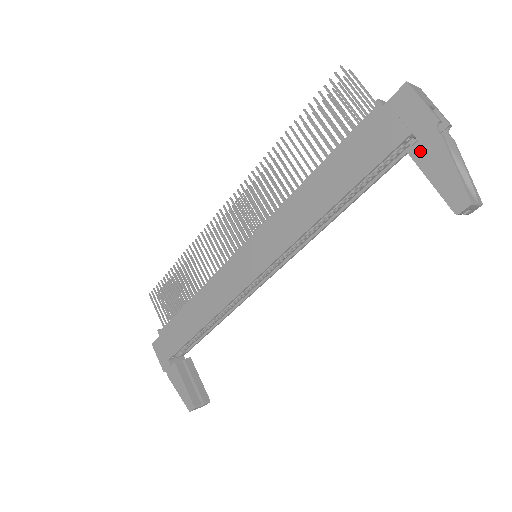
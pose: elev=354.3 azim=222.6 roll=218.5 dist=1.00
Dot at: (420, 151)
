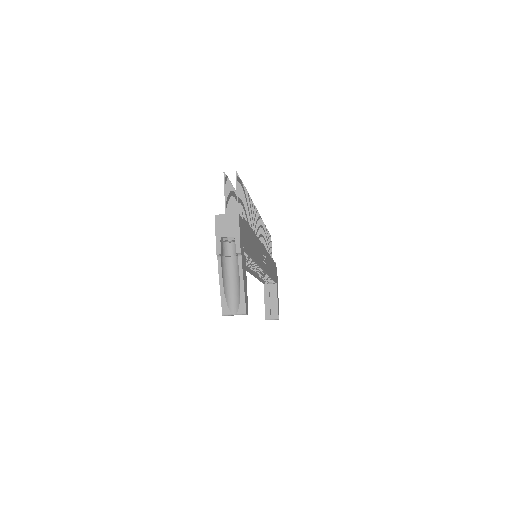
Dot at: occluded
